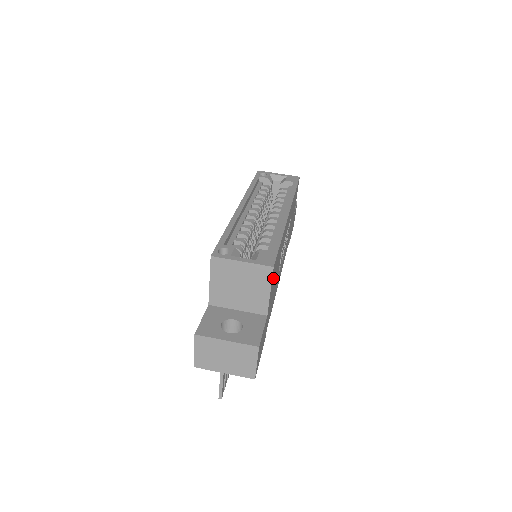
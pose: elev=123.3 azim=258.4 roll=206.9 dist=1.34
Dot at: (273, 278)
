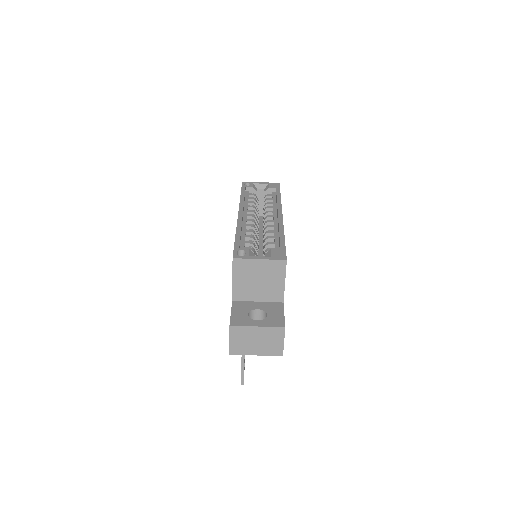
Dot at: occluded
